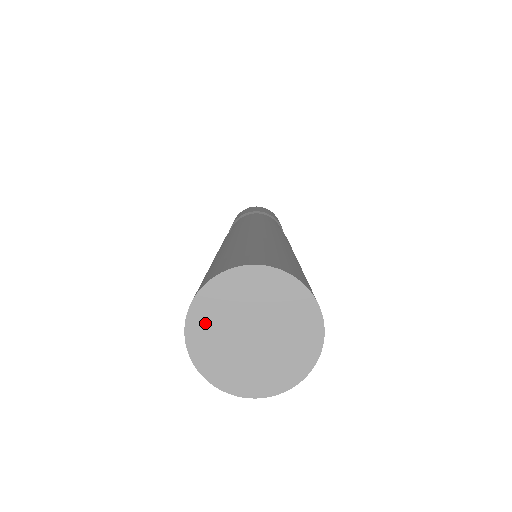
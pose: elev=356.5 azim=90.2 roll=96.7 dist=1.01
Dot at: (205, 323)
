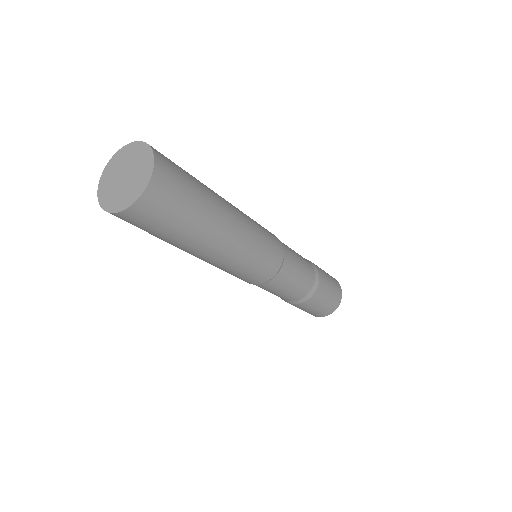
Dot at: (111, 169)
